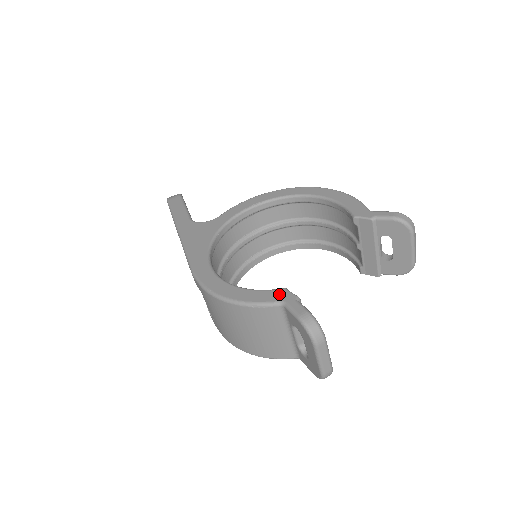
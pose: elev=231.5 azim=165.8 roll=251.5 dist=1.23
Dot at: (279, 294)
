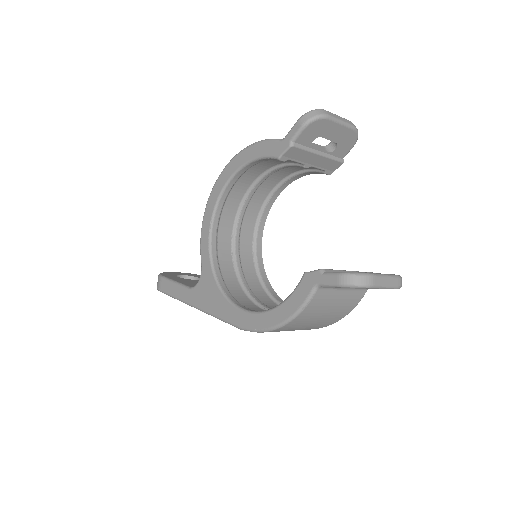
Dot at: (307, 282)
